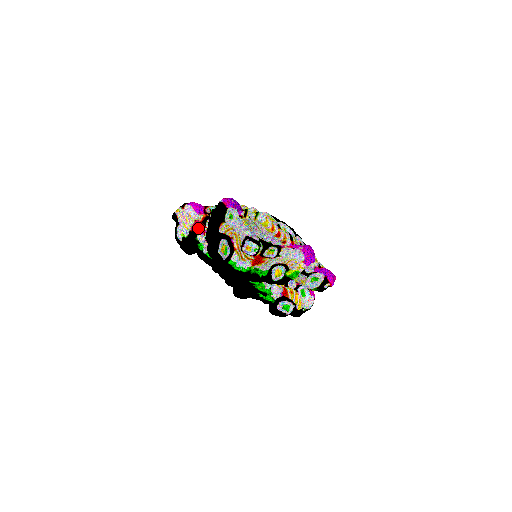
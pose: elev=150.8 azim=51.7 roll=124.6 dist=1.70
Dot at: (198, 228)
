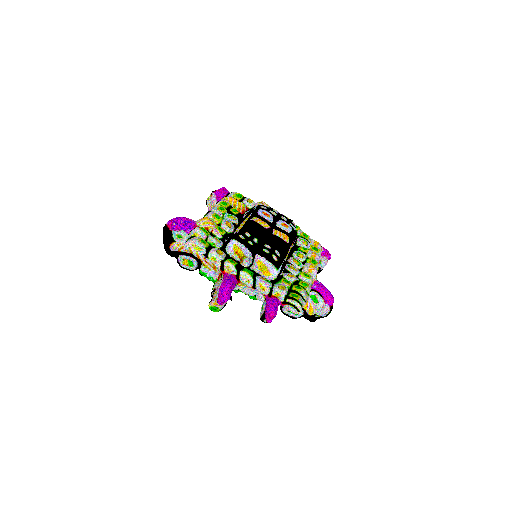
Dot at: occluded
